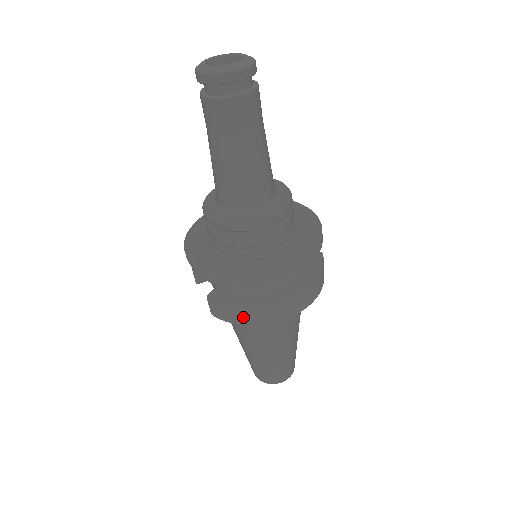
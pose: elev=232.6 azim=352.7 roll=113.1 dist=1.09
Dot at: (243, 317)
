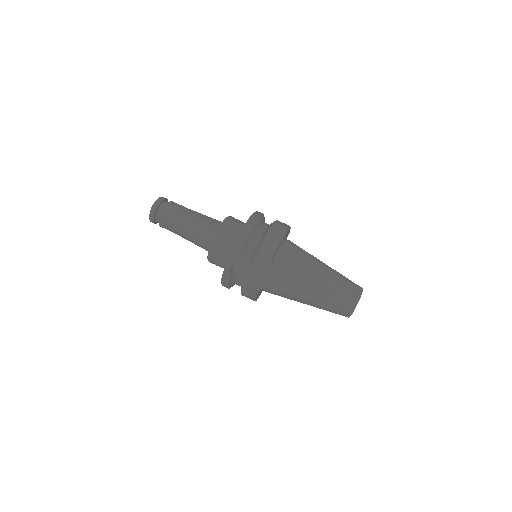
Dot at: (269, 246)
